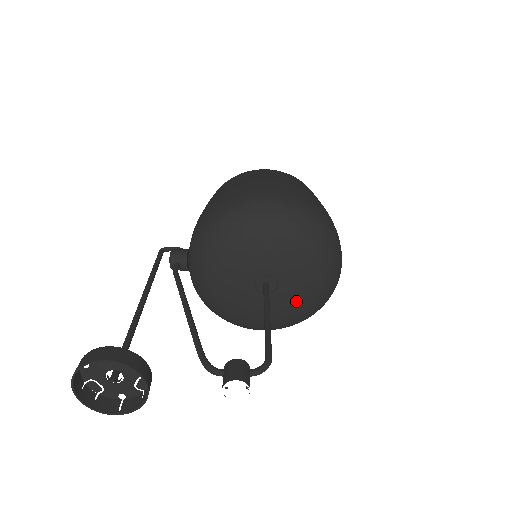
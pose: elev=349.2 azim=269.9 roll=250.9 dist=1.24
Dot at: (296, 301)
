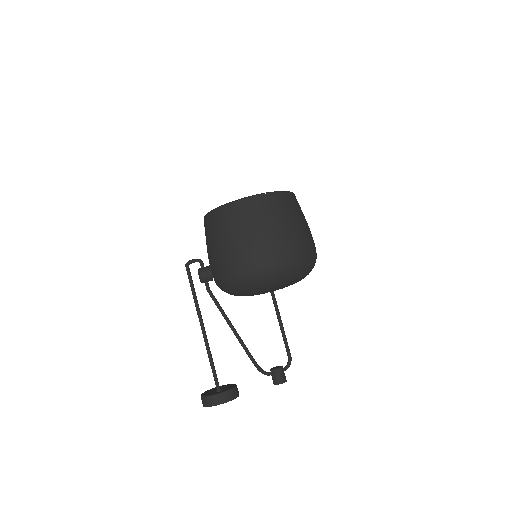
Dot at: occluded
